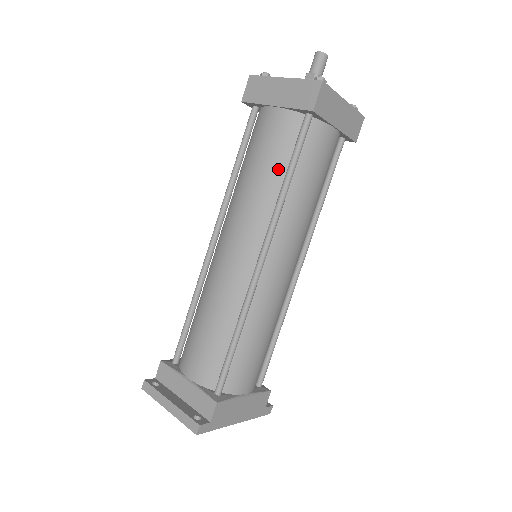
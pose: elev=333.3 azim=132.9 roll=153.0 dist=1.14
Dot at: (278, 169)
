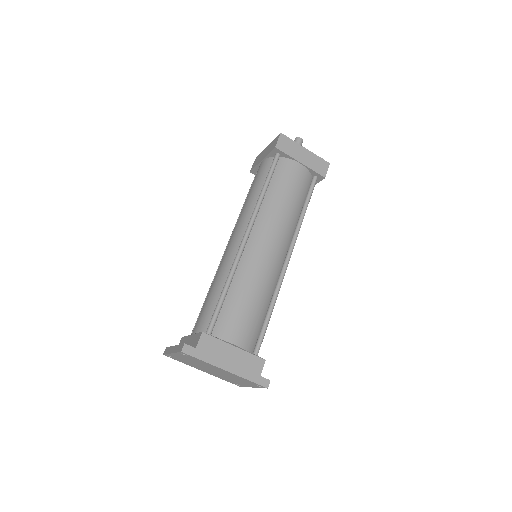
Dot at: (260, 187)
